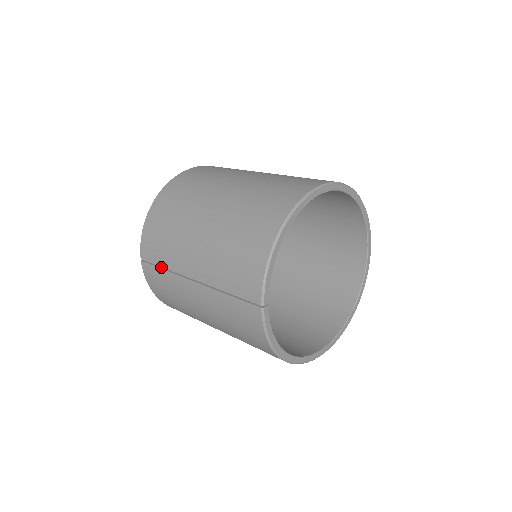
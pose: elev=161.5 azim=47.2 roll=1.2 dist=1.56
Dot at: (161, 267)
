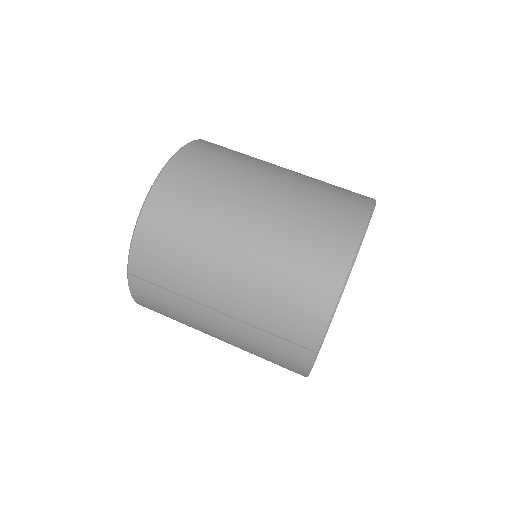
Dot at: (163, 287)
